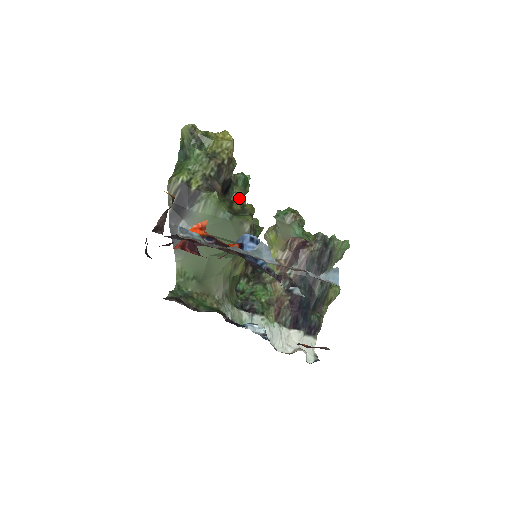
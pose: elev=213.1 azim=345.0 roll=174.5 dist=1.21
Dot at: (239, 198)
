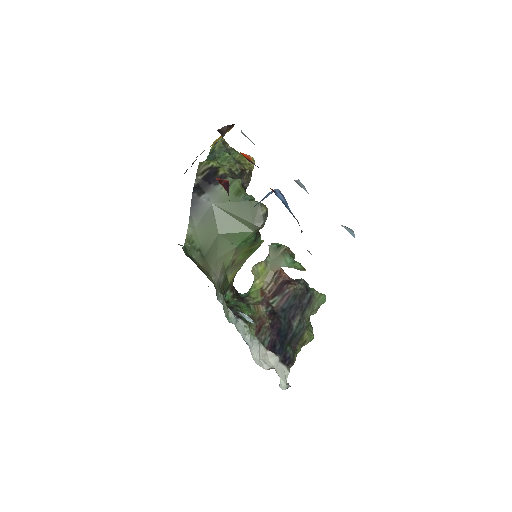
Dot at: occluded
